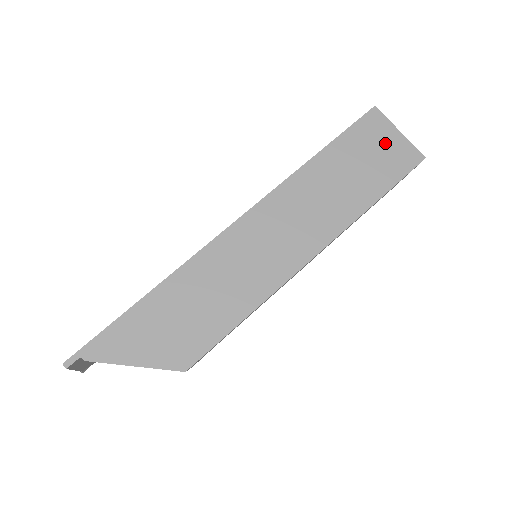
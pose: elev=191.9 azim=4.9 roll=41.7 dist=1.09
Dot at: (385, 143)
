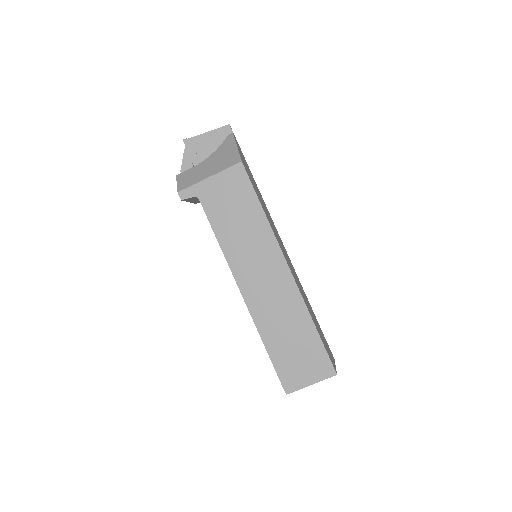
Dot at: occluded
